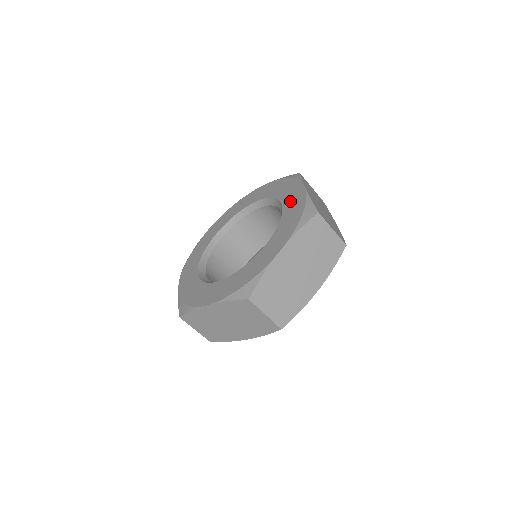
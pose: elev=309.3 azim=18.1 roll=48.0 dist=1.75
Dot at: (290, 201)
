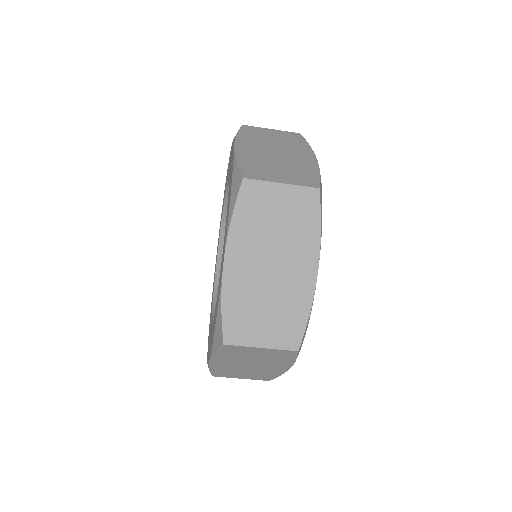
Dot at: (230, 177)
